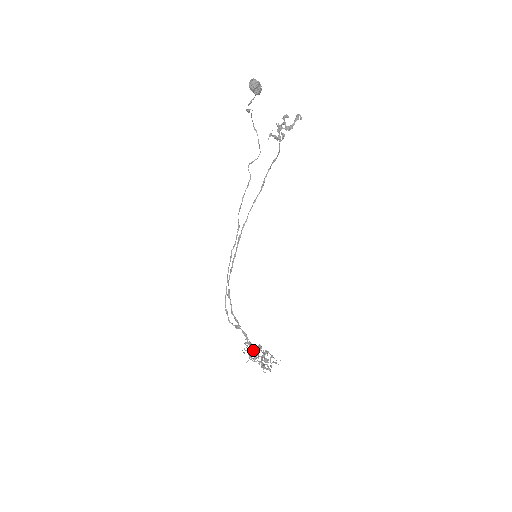
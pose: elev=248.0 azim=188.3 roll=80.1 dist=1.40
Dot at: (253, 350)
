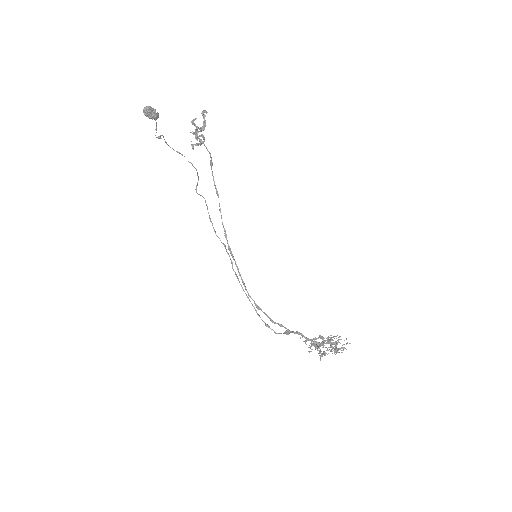
Dot at: (316, 342)
